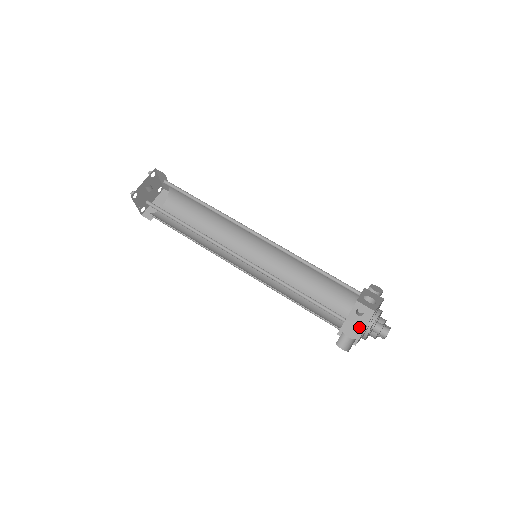
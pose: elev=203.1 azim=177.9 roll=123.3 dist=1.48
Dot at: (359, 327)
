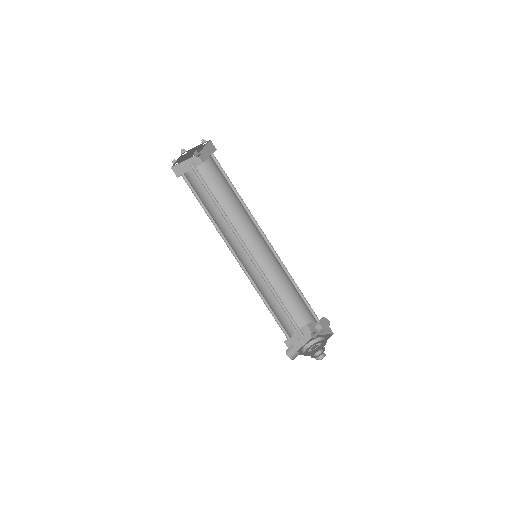
Dot at: (300, 343)
